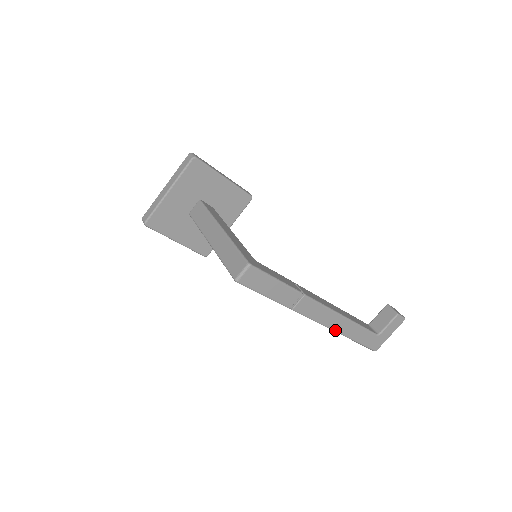
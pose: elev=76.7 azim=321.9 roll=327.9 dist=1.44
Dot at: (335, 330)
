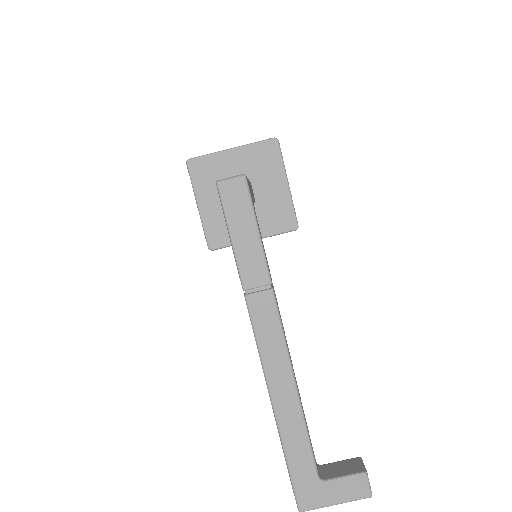
Dot at: (272, 396)
